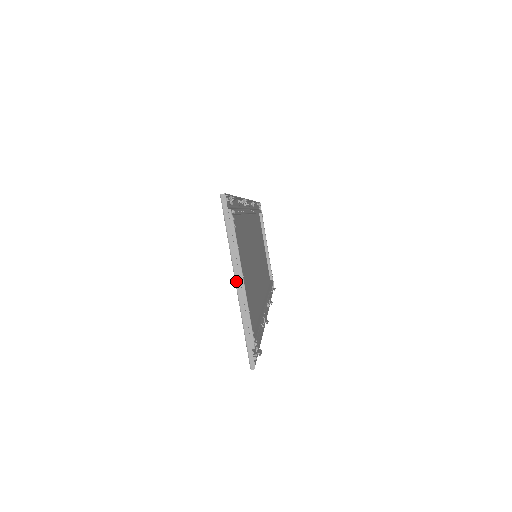
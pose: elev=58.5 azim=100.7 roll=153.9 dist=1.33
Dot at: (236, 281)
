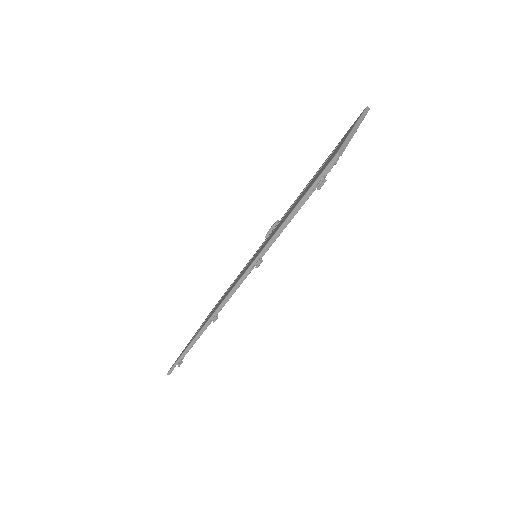
Dot at: (355, 126)
